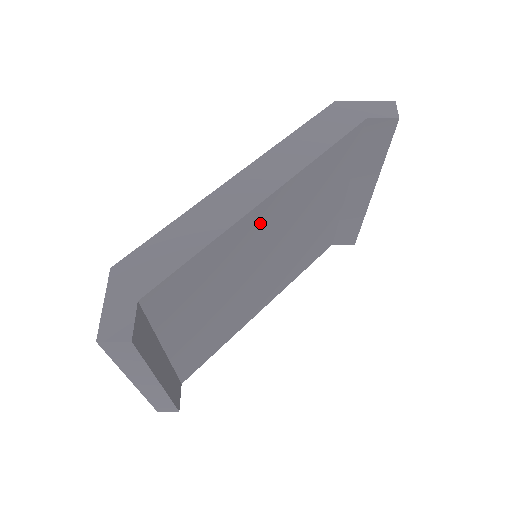
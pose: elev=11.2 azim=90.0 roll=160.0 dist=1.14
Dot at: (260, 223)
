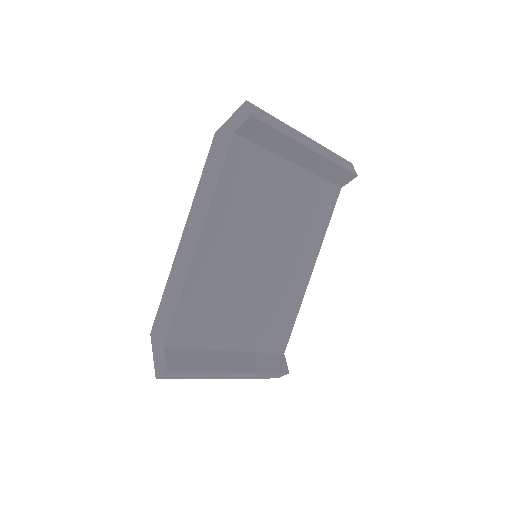
Dot at: (214, 253)
